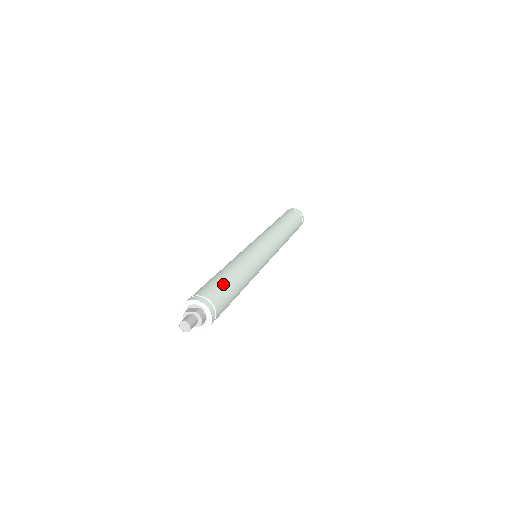
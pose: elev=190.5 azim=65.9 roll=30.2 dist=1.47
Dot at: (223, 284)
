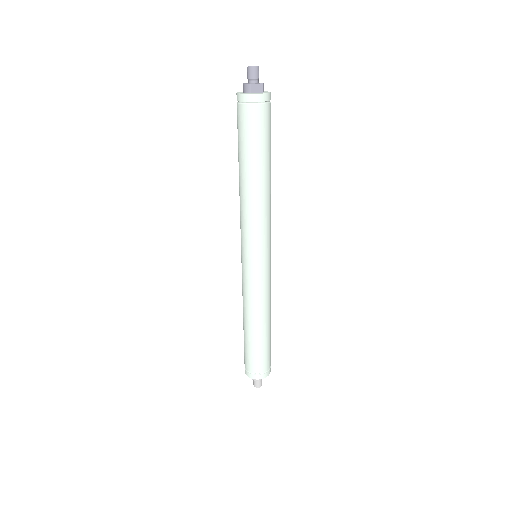
Dot at: (270, 345)
